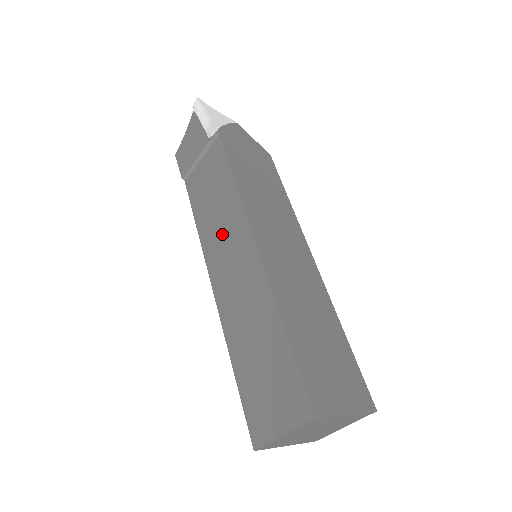
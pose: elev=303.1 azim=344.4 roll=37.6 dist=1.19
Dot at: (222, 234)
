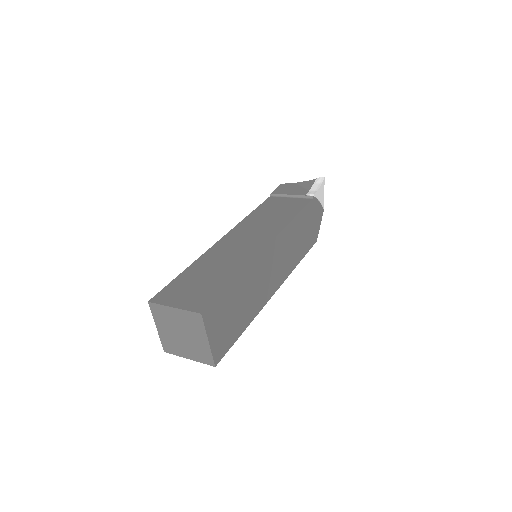
Dot at: (258, 227)
